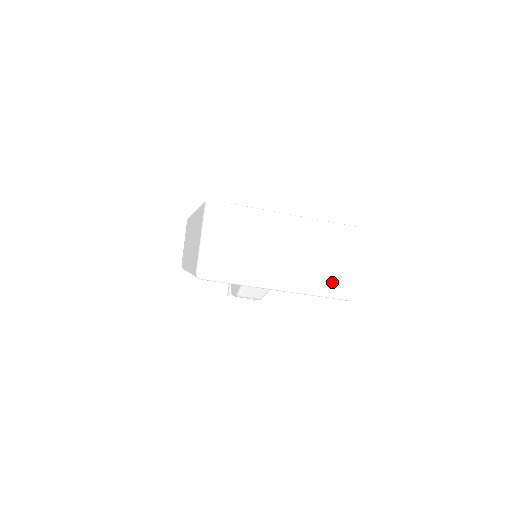
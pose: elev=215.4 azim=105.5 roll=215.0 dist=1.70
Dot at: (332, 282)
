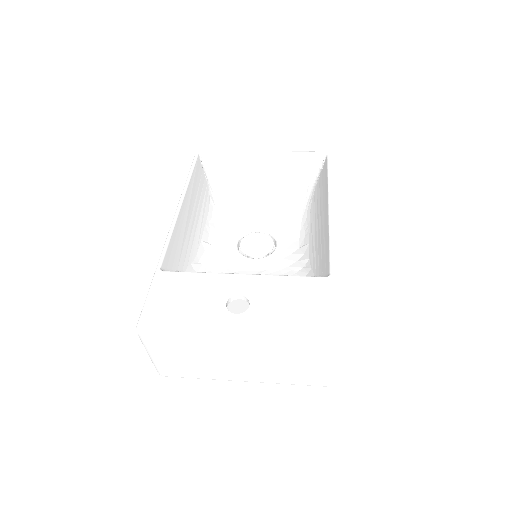
Dot at: (301, 379)
